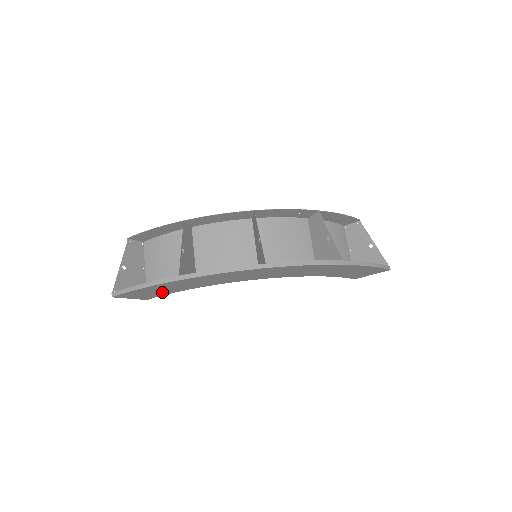
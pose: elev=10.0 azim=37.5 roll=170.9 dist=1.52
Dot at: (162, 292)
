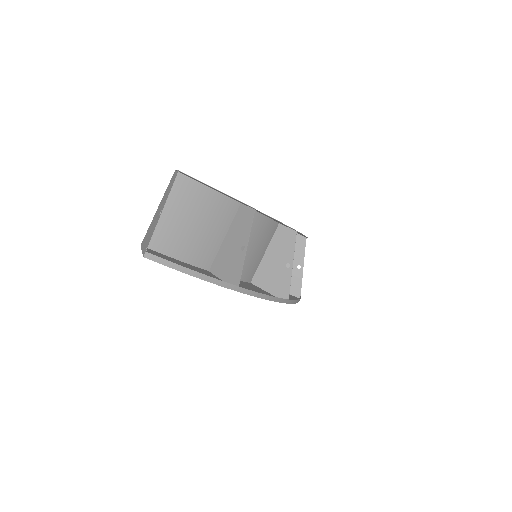
Dot at: (182, 264)
